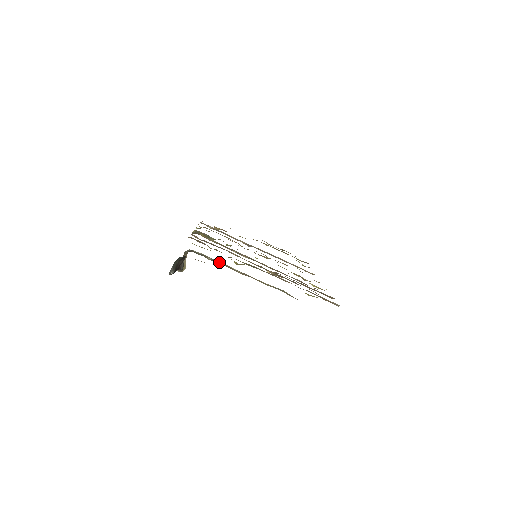
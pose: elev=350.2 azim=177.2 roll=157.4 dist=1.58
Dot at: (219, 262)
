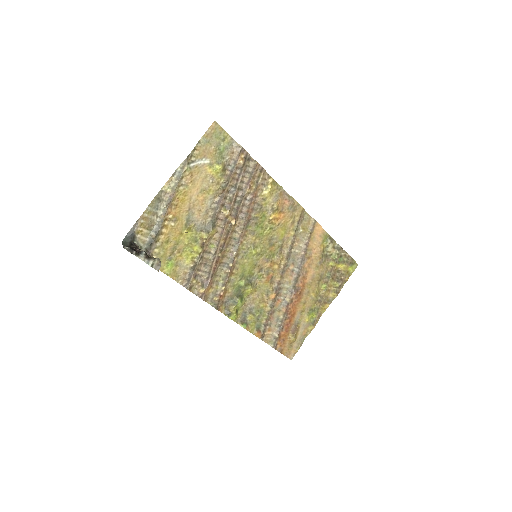
Dot at: (158, 227)
